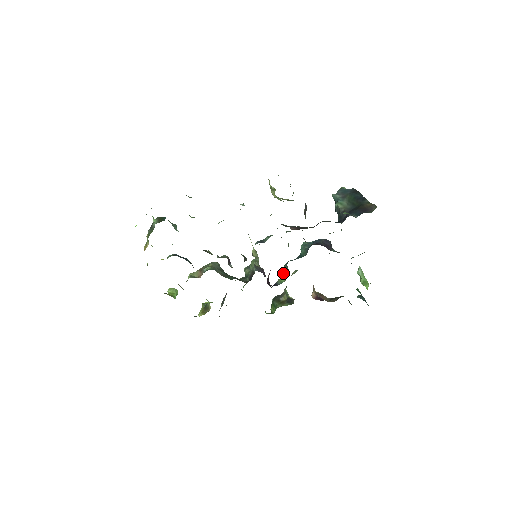
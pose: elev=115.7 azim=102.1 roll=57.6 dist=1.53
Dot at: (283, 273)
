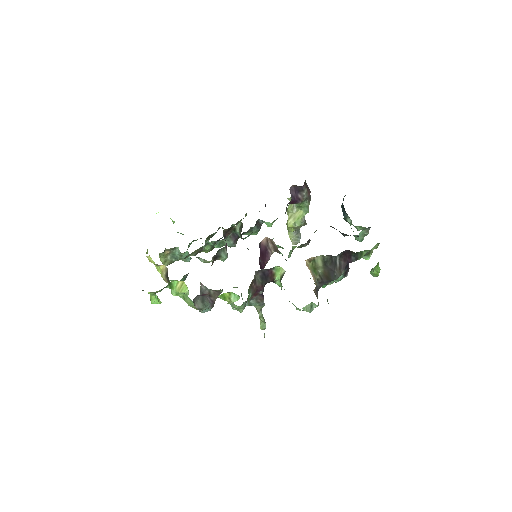
Dot at: occluded
